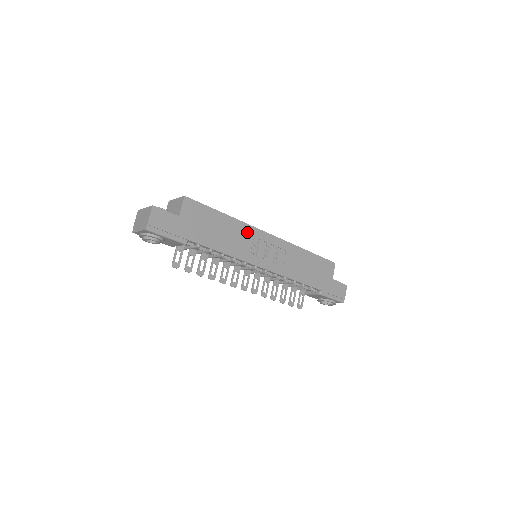
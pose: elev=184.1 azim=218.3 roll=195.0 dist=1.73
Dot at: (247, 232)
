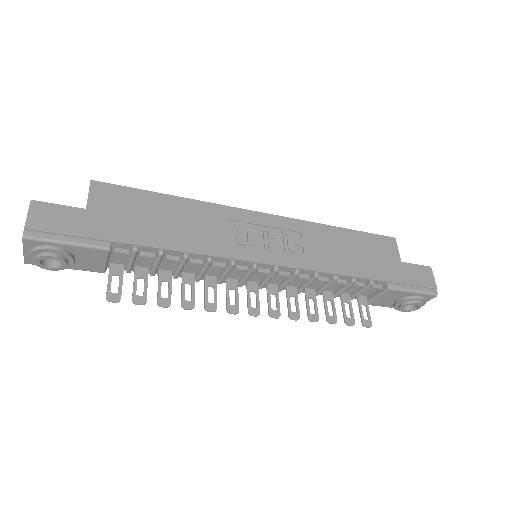
Dot at: (221, 216)
